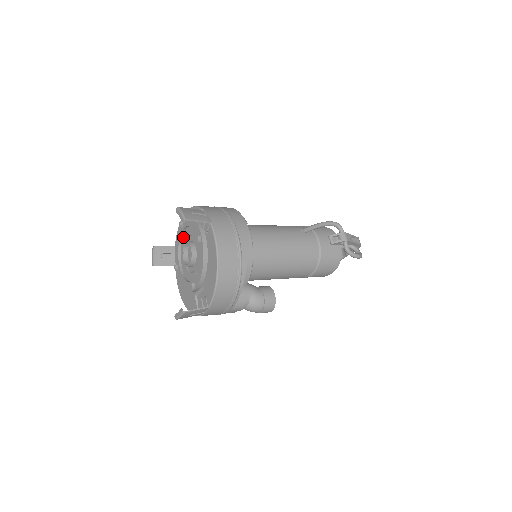
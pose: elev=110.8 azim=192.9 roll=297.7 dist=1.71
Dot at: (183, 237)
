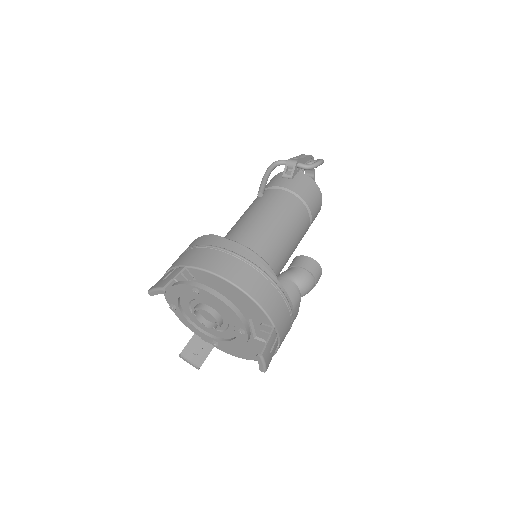
Dot at: (188, 315)
